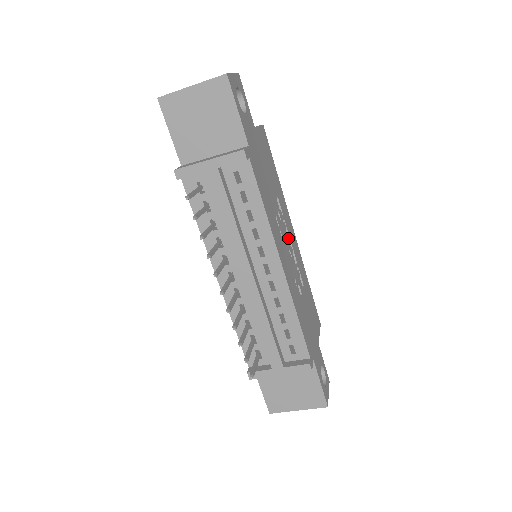
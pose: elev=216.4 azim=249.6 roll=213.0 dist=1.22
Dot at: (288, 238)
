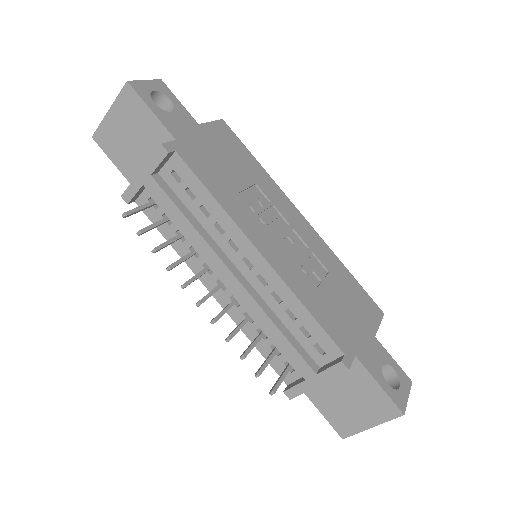
Dot at: (287, 224)
